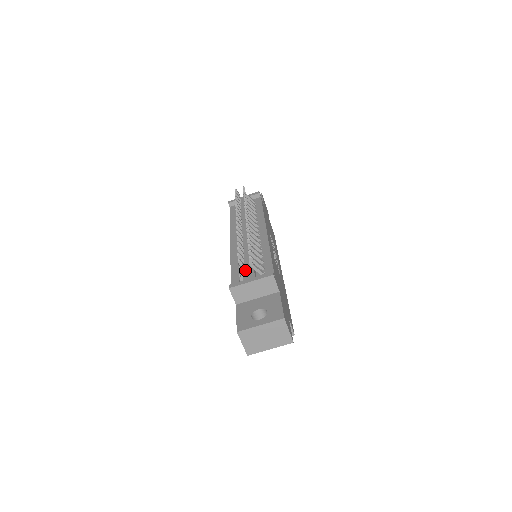
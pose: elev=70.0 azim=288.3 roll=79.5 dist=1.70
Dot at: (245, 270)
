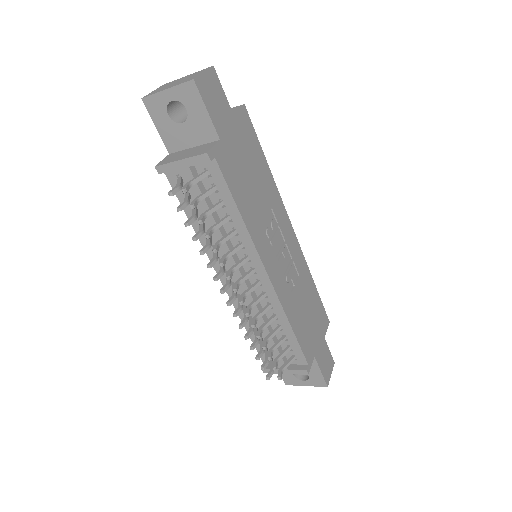
Dot at: occluded
